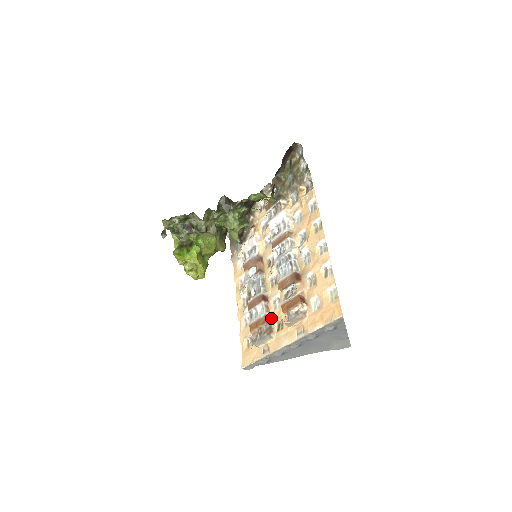
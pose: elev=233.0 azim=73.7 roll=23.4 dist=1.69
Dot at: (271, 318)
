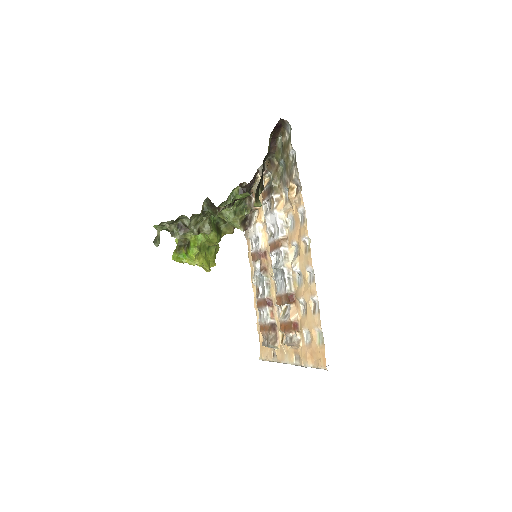
Dot at: (276, 325)
